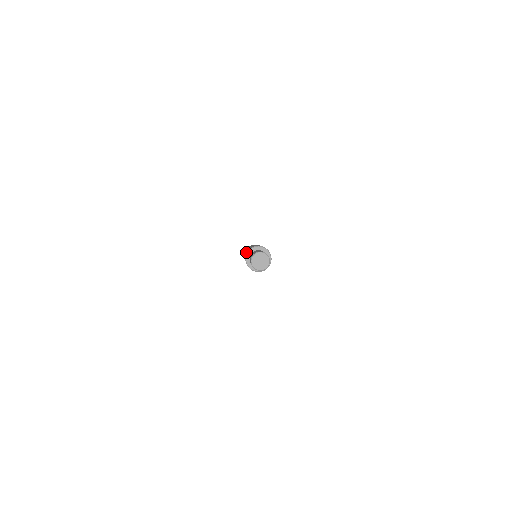
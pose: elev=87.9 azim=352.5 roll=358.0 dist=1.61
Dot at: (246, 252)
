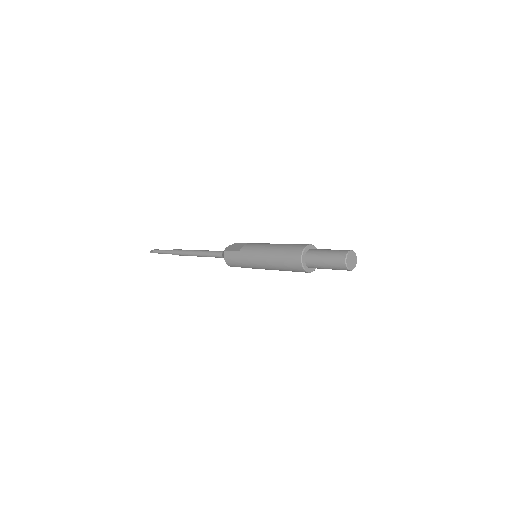
Dot at: (287, 260)
